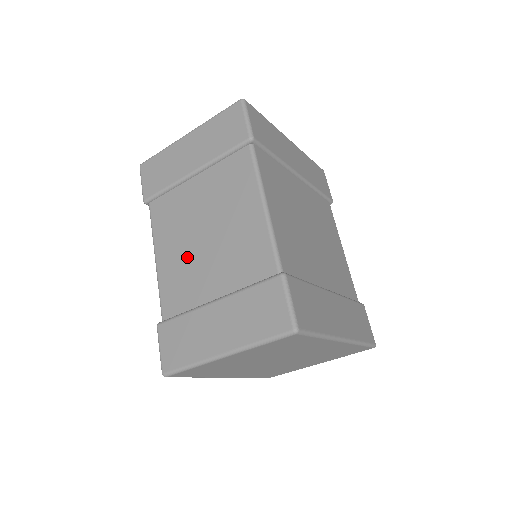
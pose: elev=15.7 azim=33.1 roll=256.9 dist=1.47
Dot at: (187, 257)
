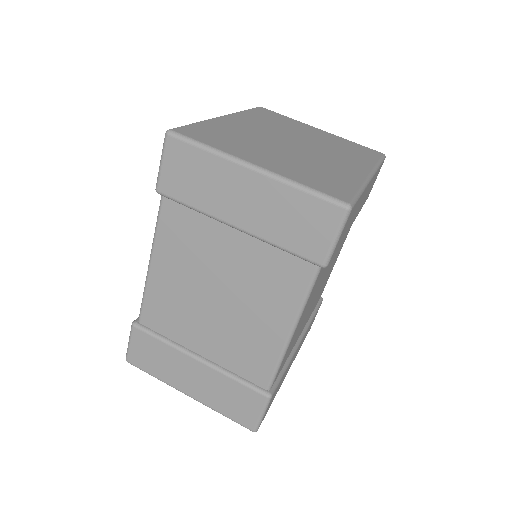
Dot at: (187, 298)
